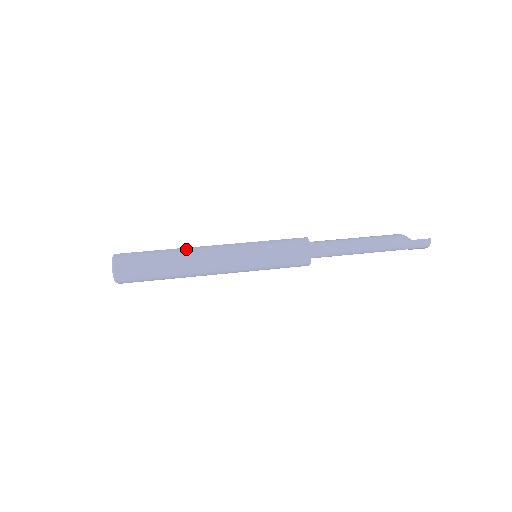
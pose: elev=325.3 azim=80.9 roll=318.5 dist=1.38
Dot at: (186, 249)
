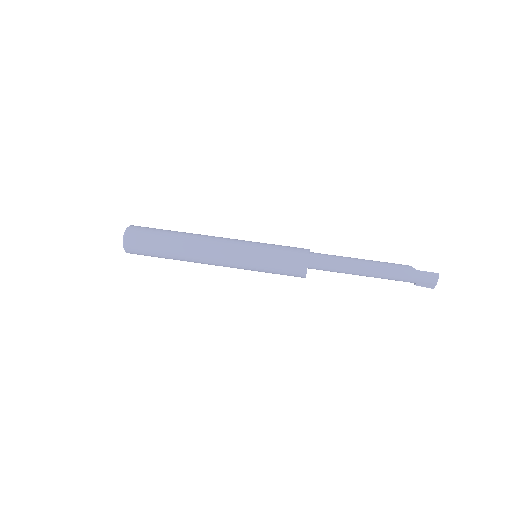
Dot at: occluded
